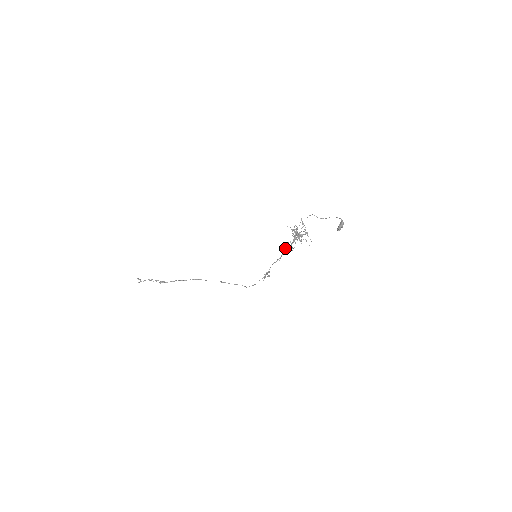
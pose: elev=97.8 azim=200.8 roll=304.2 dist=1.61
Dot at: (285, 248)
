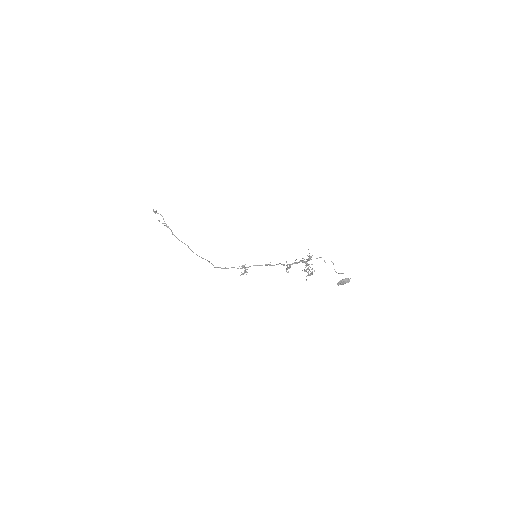
Dot at: occluded
